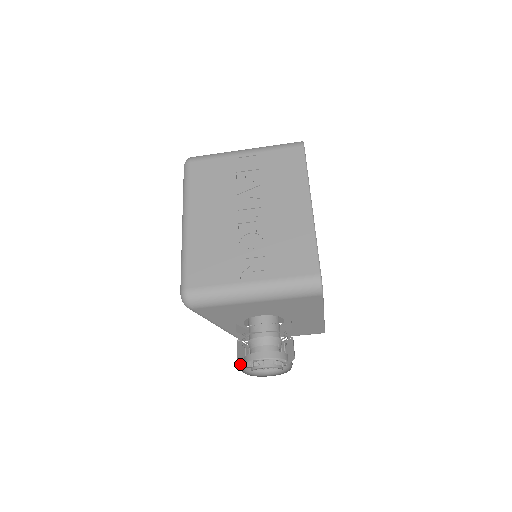
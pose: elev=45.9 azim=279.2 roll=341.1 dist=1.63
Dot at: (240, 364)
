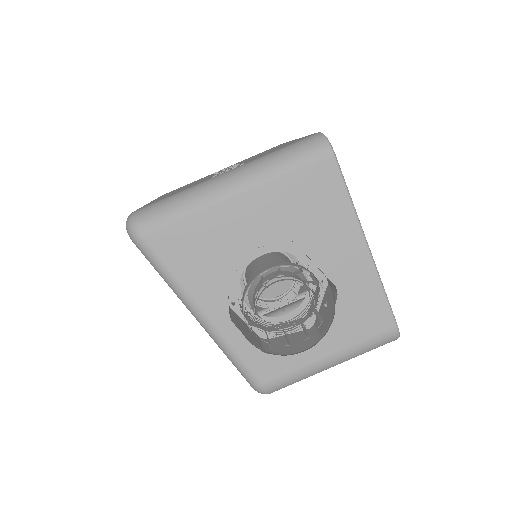
Dot at: occluded
